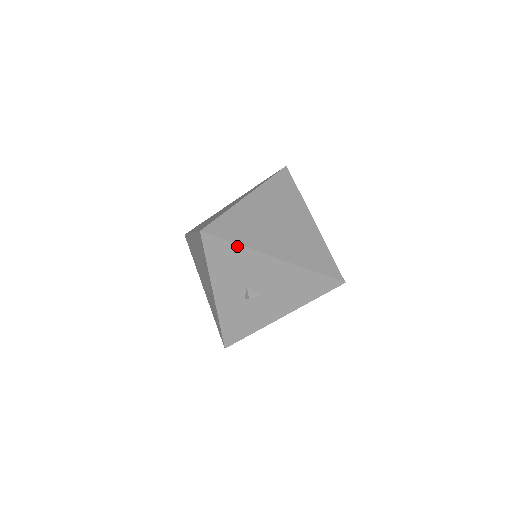
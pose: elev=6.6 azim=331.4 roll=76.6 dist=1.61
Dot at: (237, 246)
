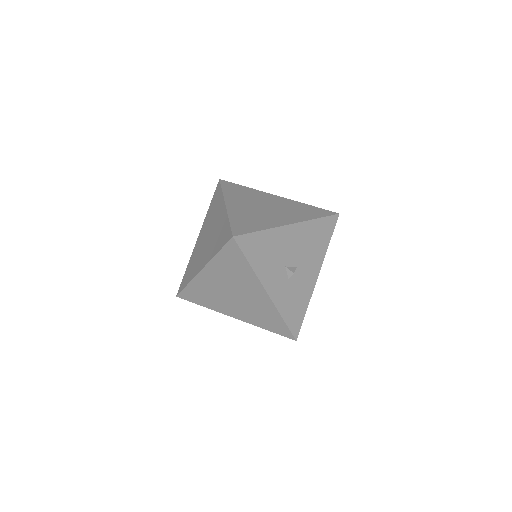
Dot at: (263, 232)
